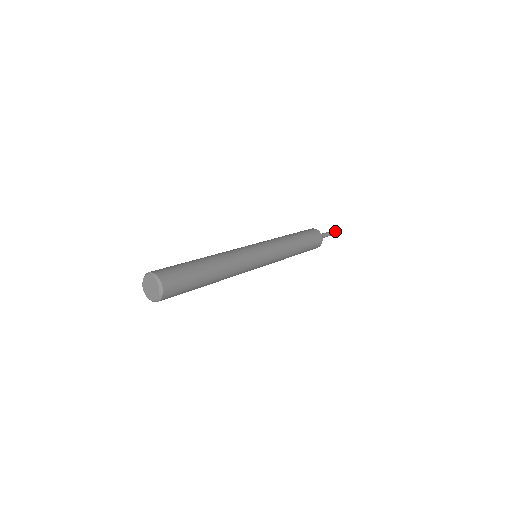
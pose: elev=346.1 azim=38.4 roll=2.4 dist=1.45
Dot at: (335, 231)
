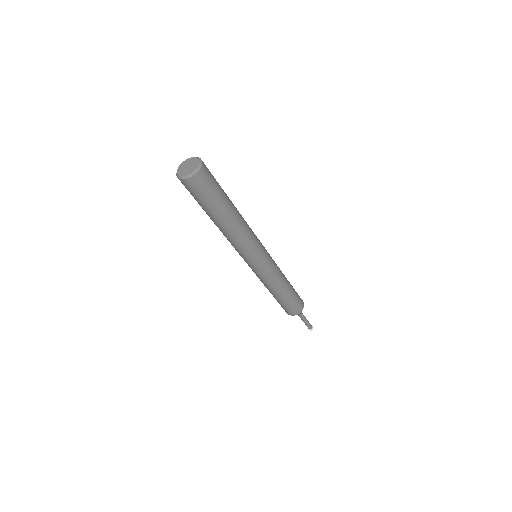
Dot at: occluded
